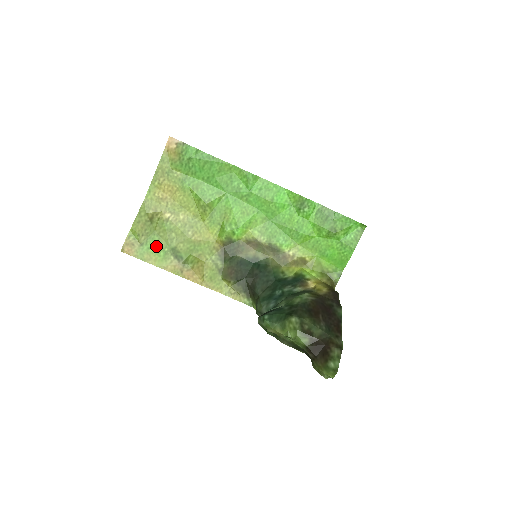
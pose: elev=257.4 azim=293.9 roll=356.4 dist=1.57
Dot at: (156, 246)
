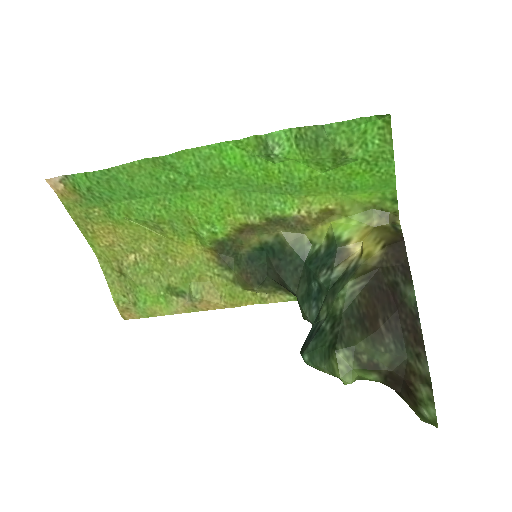
Dot at: (149, 296)
